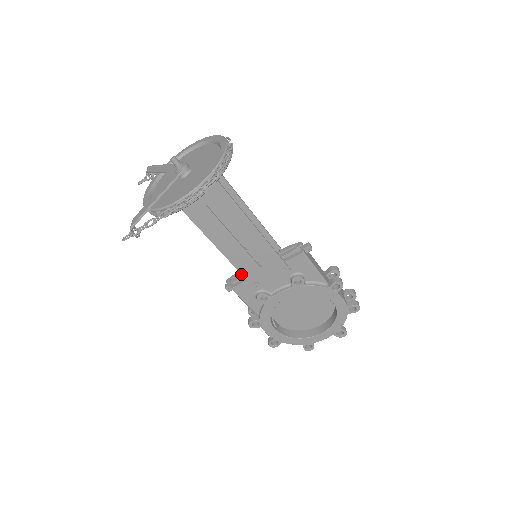
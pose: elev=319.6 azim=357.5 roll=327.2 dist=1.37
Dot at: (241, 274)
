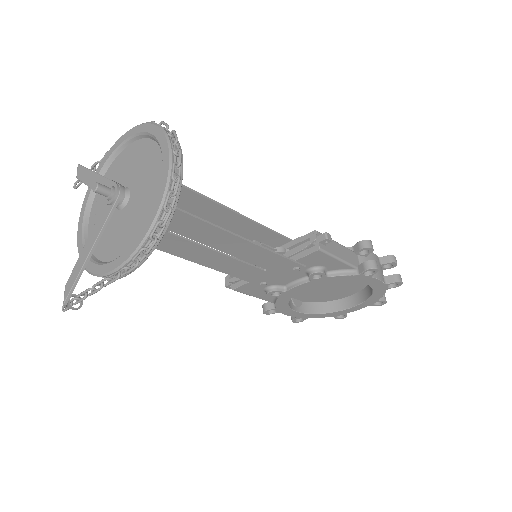
Dot at: occluded
